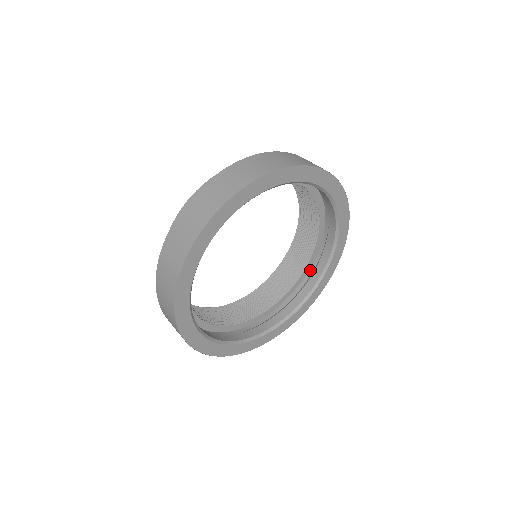
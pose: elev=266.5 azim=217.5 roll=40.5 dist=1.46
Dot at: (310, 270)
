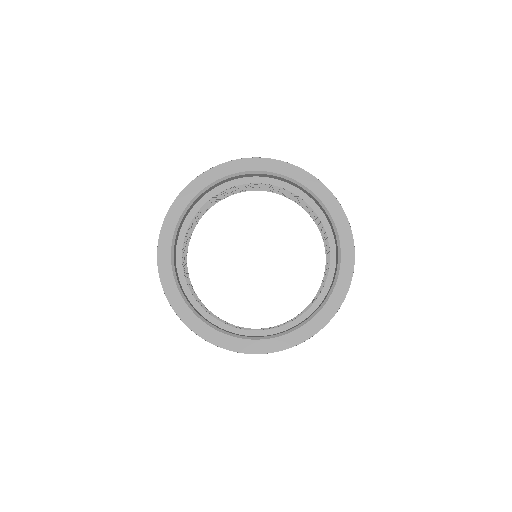
Dot at: occluded
